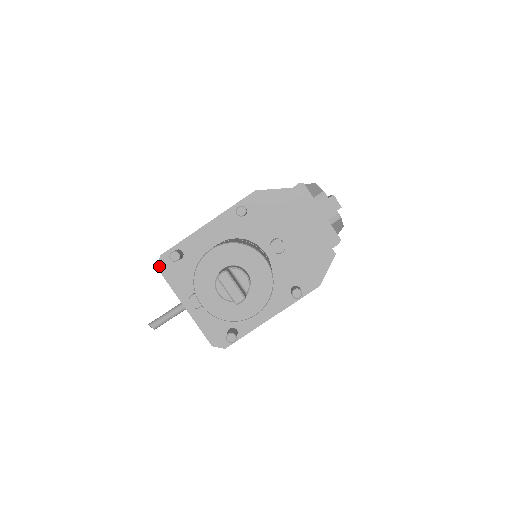
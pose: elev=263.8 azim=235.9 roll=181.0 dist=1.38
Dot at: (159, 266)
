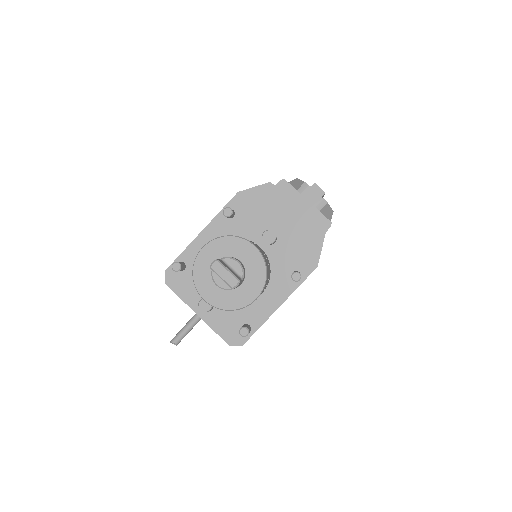
Dot at: (166, 281)
